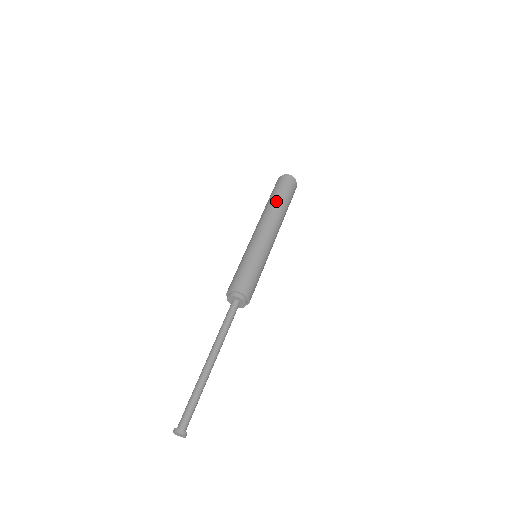
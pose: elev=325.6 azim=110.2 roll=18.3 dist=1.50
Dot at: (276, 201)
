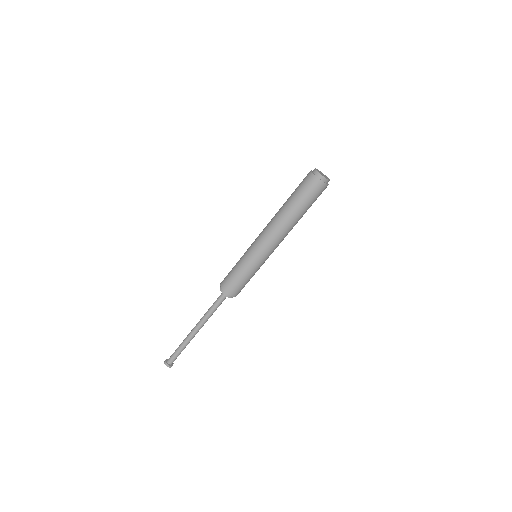
Dot at: (286, 204)
